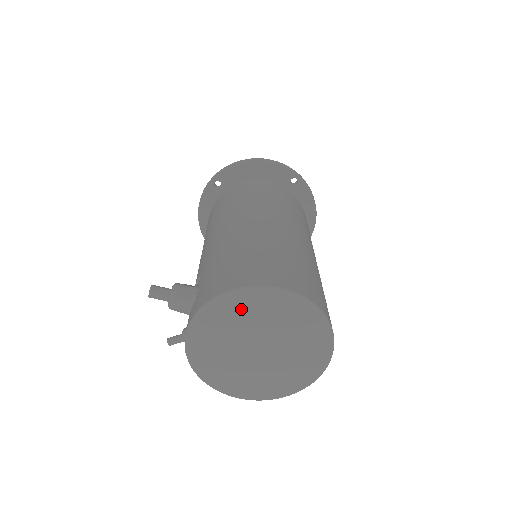
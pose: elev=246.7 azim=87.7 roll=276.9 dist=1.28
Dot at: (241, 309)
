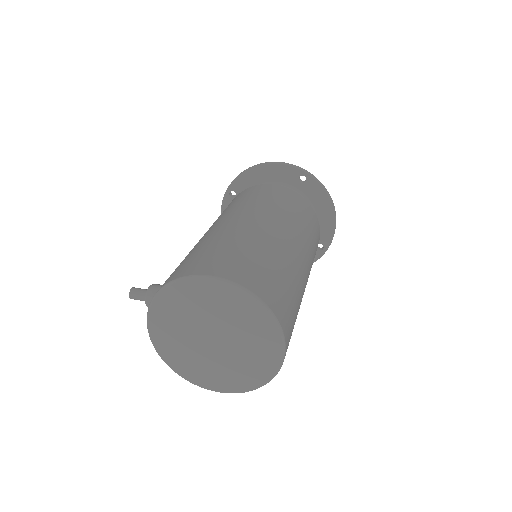
Dot at: (182, 300)
